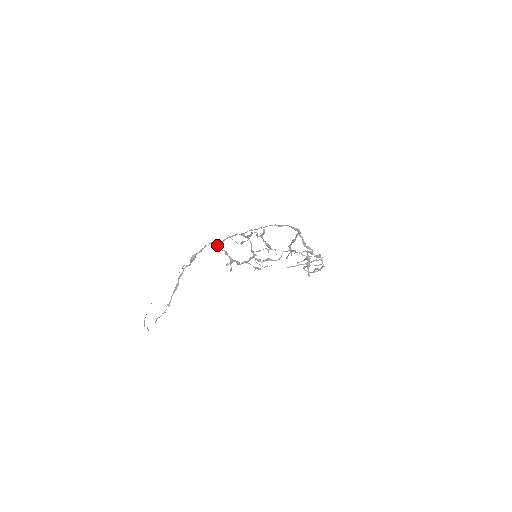
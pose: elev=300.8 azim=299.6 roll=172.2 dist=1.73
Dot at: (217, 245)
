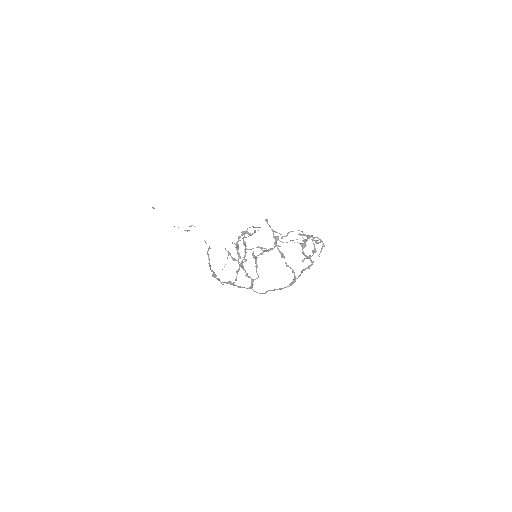
Dot at: occluded
